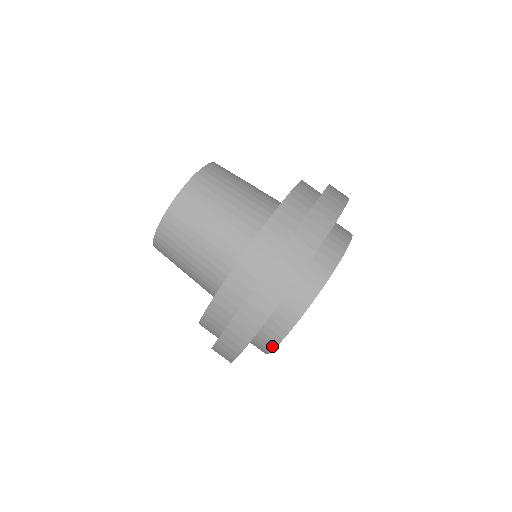
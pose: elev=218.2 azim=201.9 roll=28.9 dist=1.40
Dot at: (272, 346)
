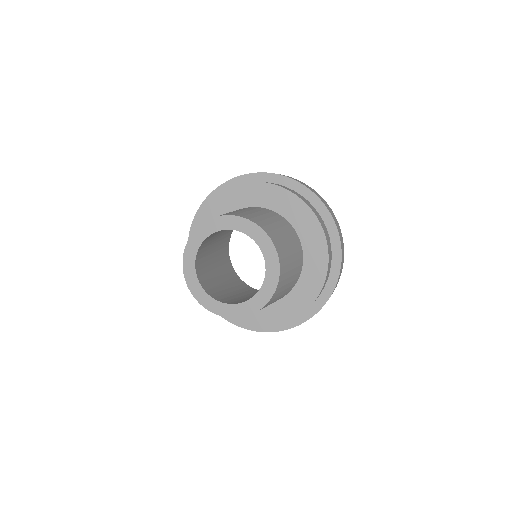
Dot at: occluded
